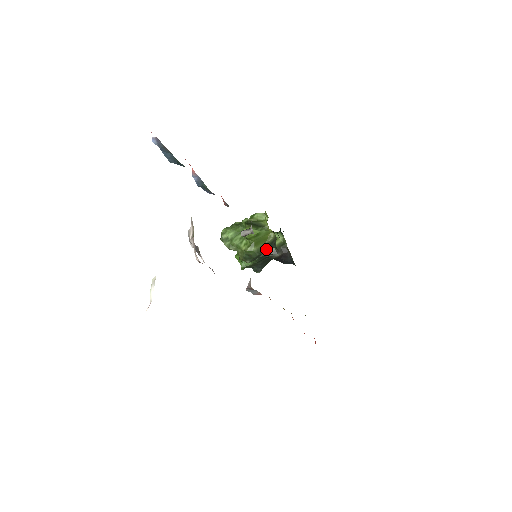
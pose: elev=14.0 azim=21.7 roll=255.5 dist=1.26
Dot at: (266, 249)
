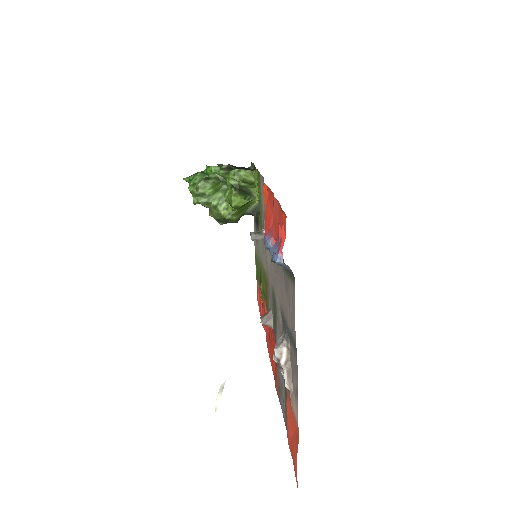
Dot at: (244, 214)
